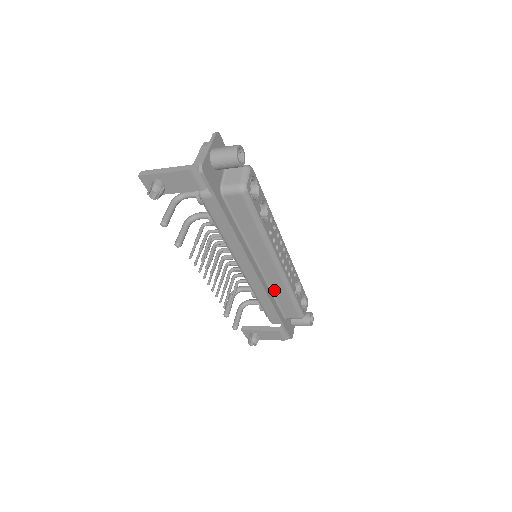
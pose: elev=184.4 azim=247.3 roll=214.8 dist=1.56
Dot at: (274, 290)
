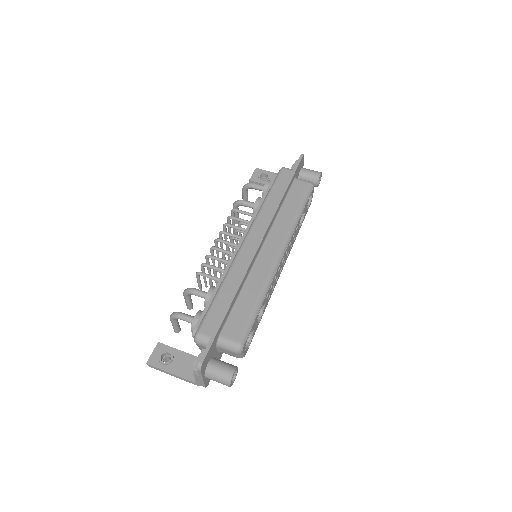
Dot at: occluded
